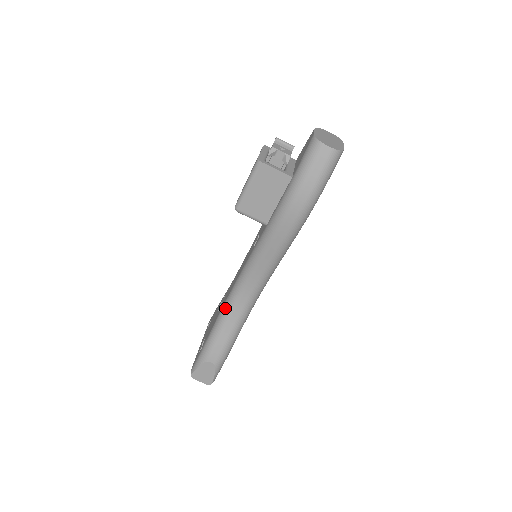
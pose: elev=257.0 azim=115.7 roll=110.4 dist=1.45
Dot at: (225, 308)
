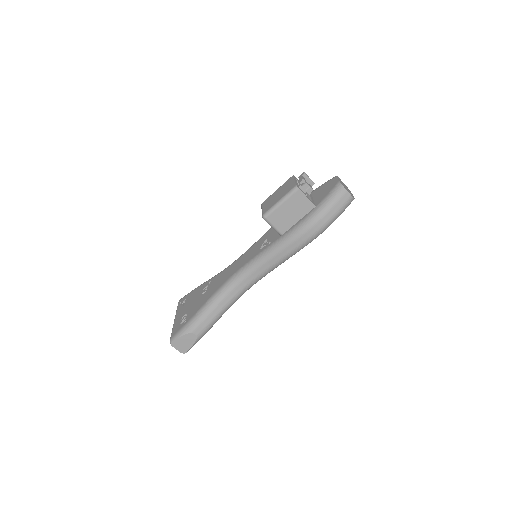
Dot at: (220, 292)
